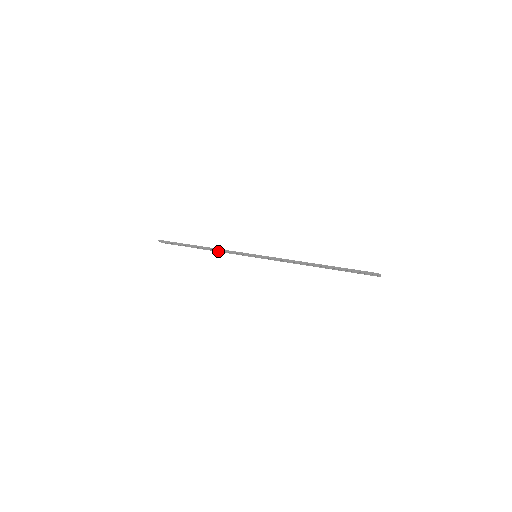
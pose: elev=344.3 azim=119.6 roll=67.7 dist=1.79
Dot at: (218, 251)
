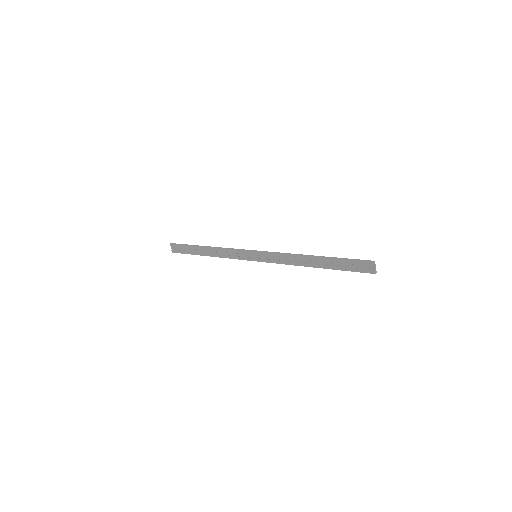
Dot at: (221, 254)
